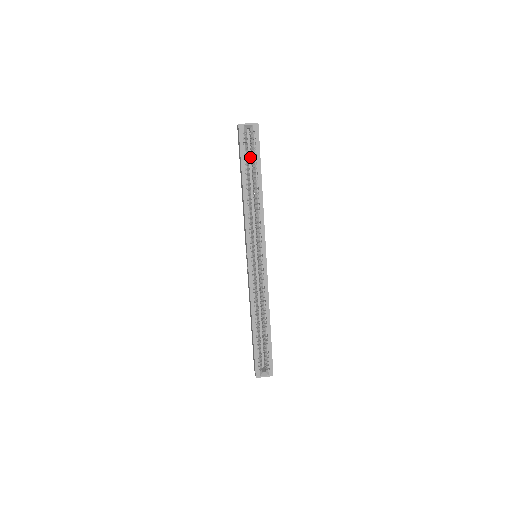
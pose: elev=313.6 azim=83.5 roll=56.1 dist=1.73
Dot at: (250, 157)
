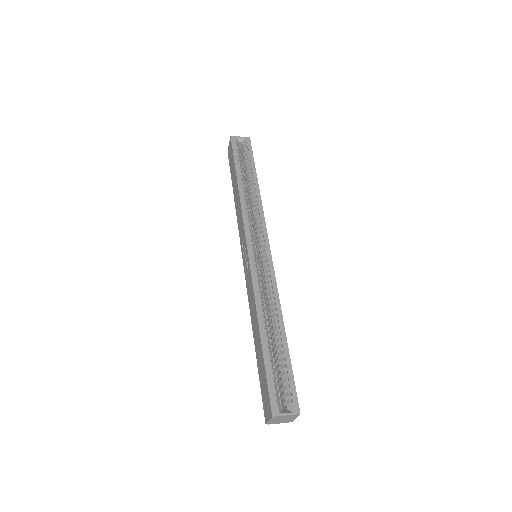
Dot at: occluded
